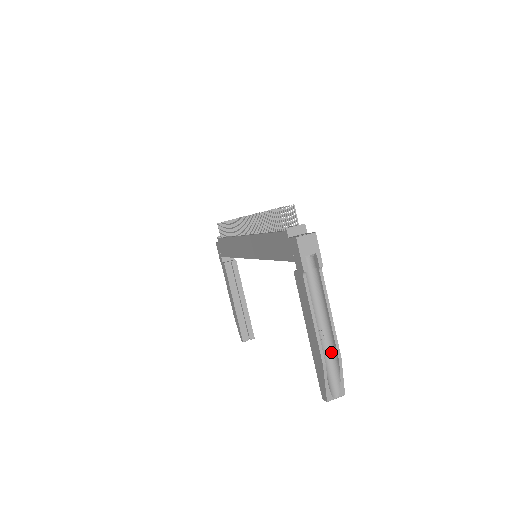
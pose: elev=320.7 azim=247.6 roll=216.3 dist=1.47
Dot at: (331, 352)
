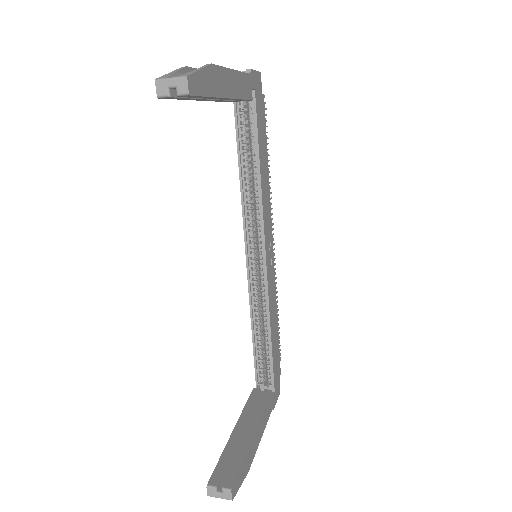
Dot at: occluded
